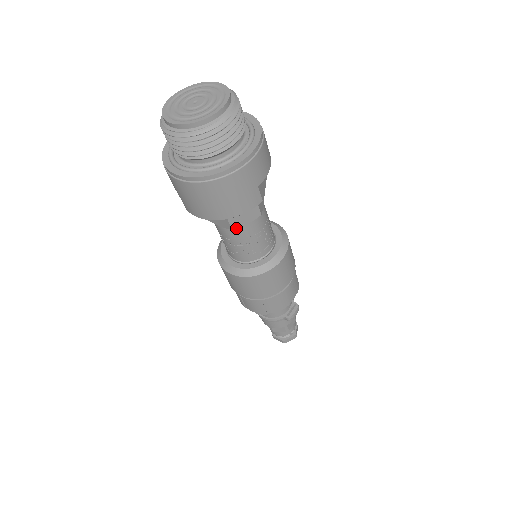
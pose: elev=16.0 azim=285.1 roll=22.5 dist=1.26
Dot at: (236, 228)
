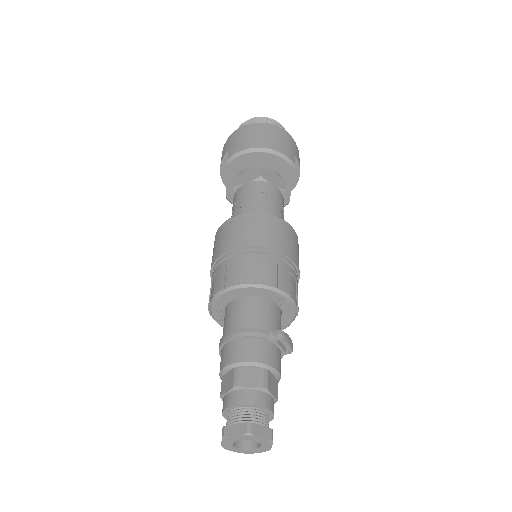
Dot at: (263, 183)
